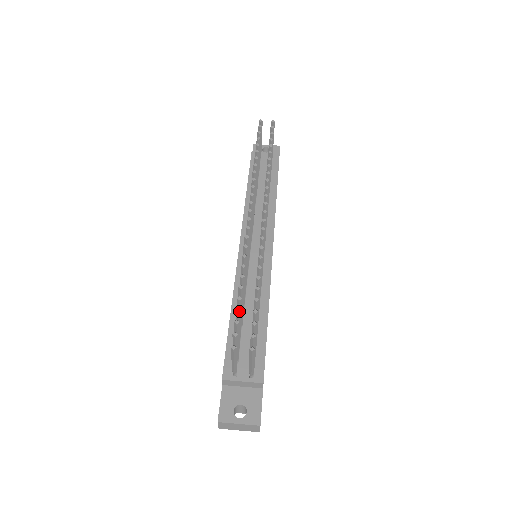
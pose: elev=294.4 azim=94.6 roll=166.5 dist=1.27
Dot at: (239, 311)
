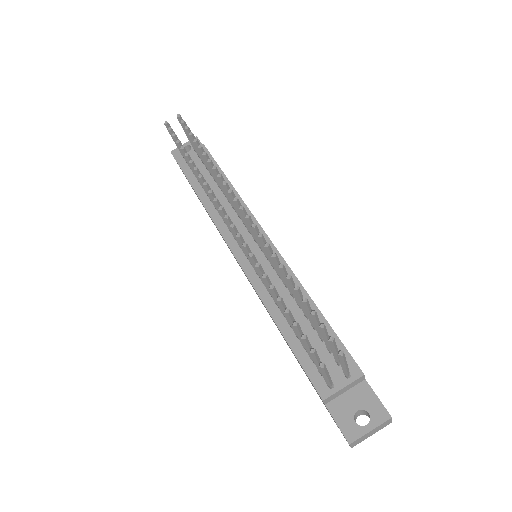
Dot at: (297, 324)
